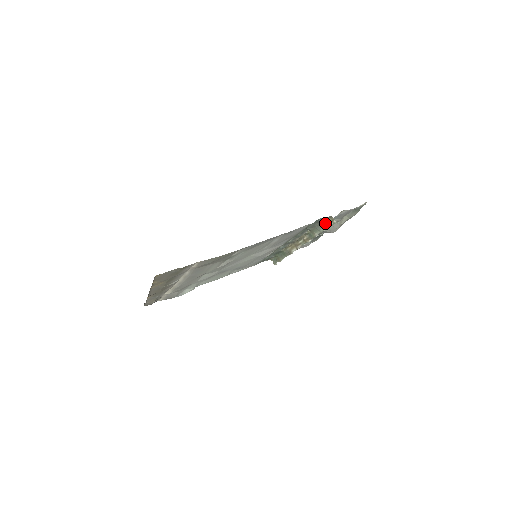
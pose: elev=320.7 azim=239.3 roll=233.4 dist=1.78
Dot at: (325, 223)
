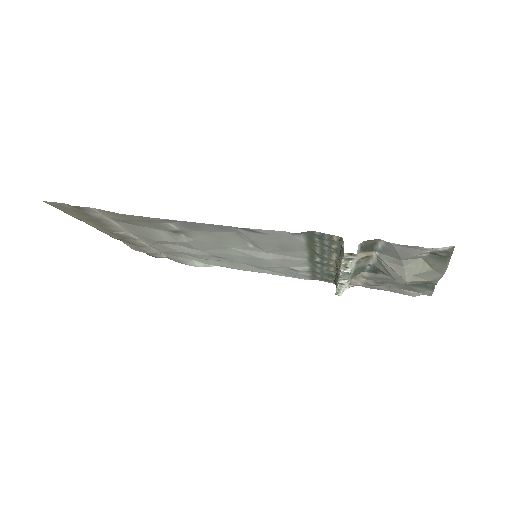
Dot at: occluded
